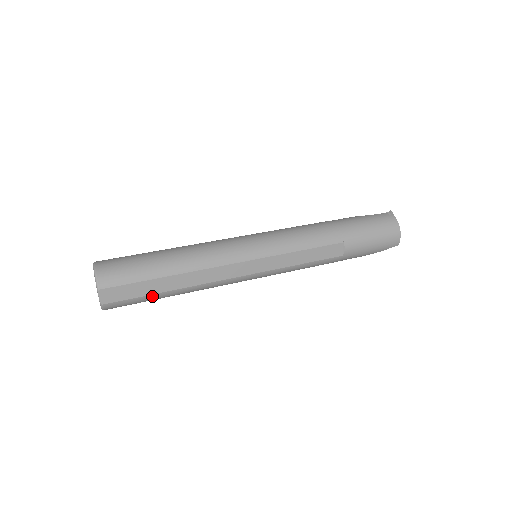
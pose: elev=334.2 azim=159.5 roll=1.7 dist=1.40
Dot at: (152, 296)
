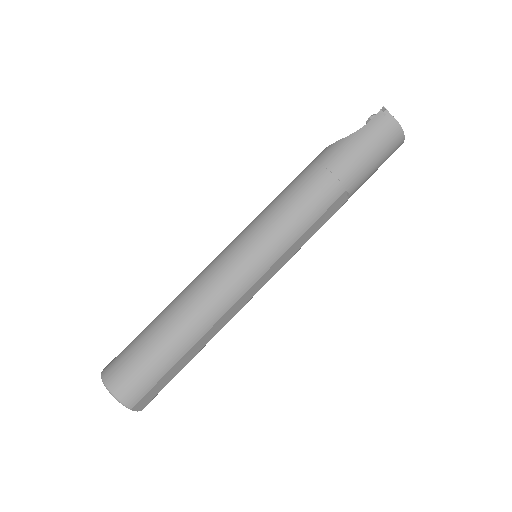
Dot at: occluded
